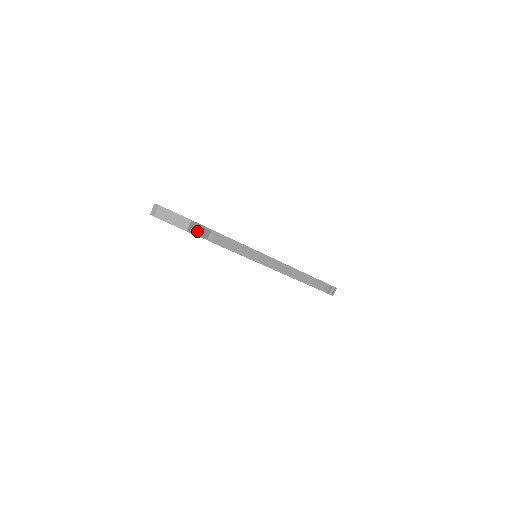
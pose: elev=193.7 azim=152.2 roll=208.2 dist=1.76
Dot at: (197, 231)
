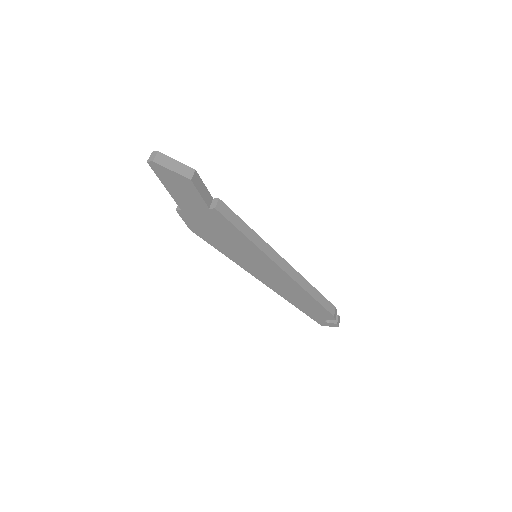
Dot at: (200, 189)
